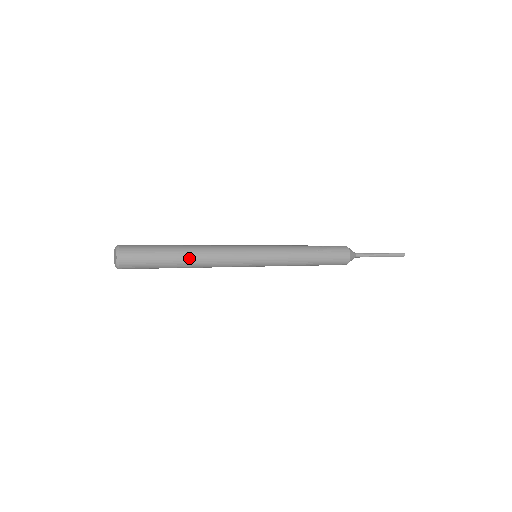
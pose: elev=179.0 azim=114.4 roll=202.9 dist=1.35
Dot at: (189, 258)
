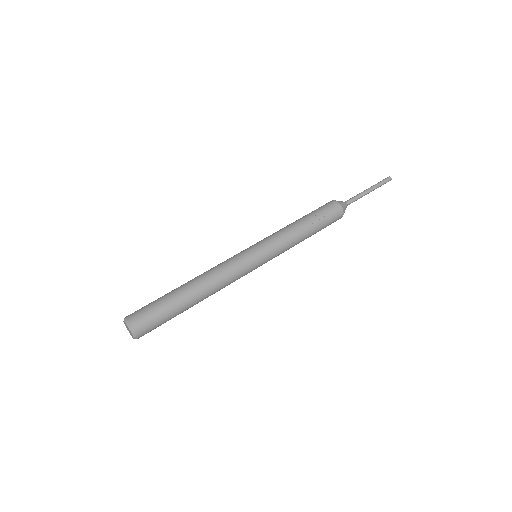
Dot at: (198, 298)
